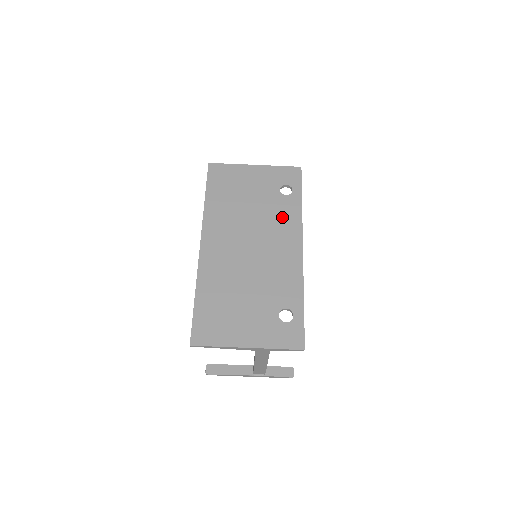
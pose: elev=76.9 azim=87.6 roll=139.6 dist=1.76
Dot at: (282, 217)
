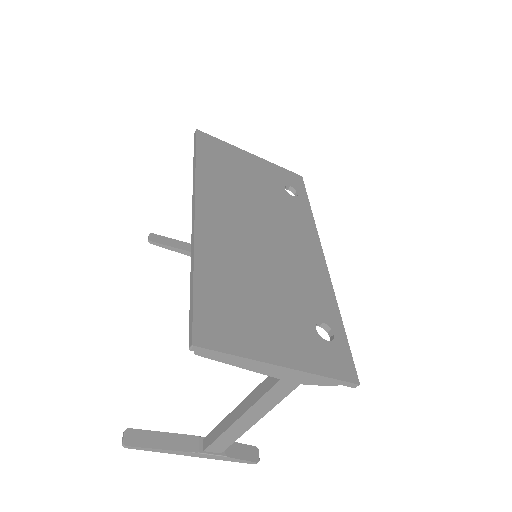
Dot at: (293, 216)
